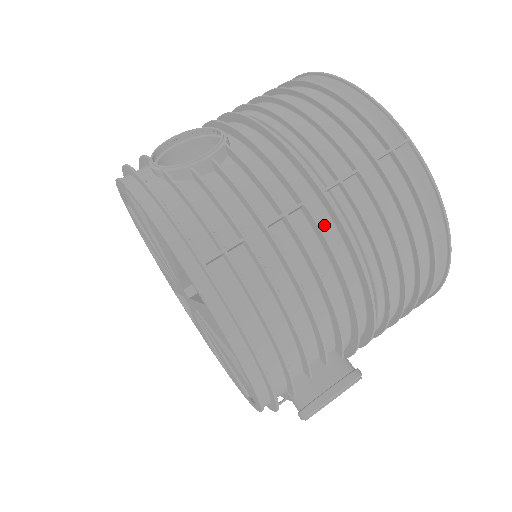
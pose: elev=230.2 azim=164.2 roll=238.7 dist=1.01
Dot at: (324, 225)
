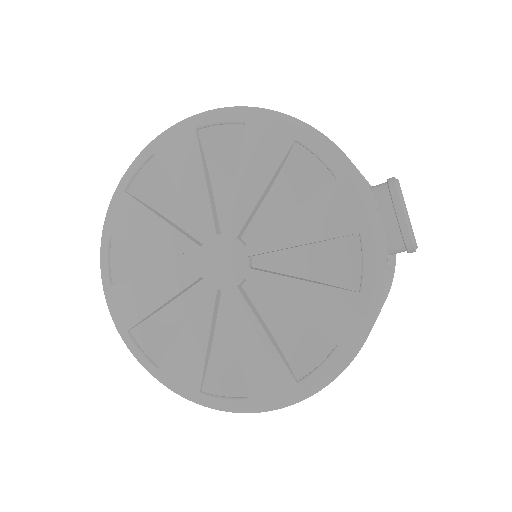
Dot at: occluded
